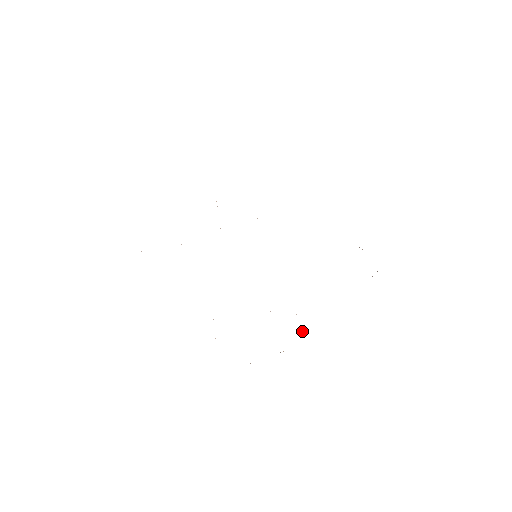
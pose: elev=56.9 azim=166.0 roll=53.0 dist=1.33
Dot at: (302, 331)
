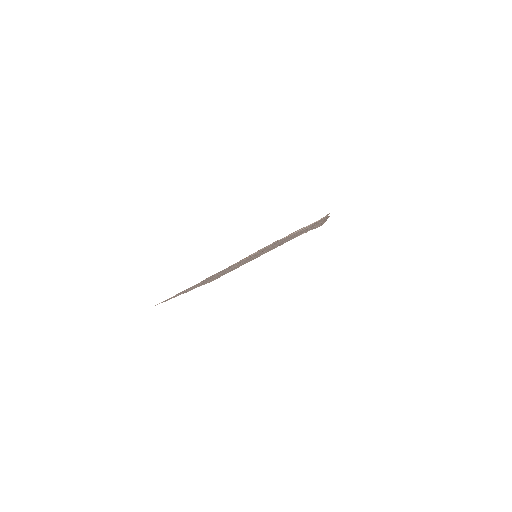
Dot at: occluded
